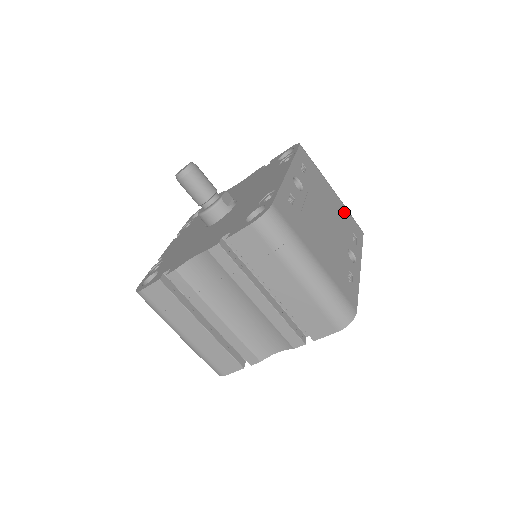
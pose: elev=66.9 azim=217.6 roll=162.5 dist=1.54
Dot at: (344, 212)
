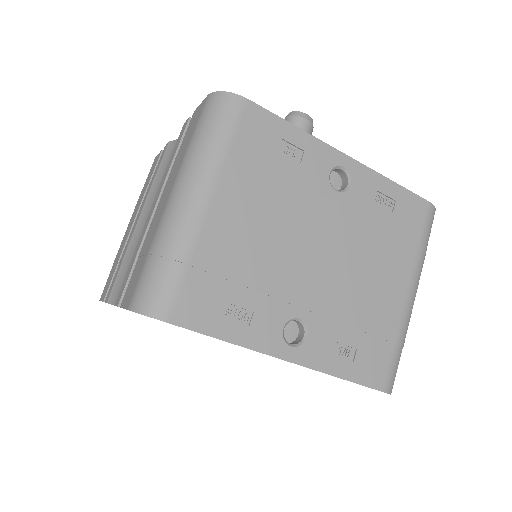
Dot at: (384, 323)
